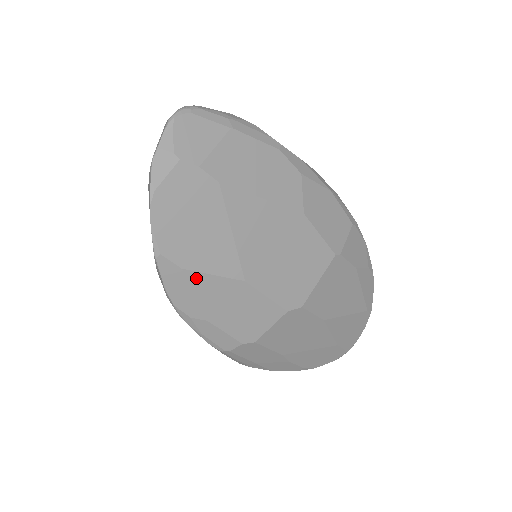
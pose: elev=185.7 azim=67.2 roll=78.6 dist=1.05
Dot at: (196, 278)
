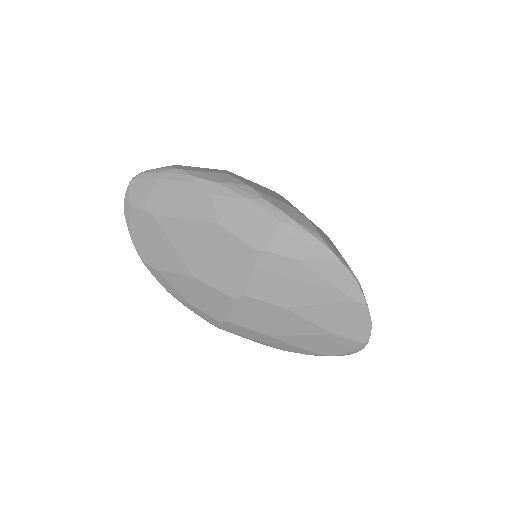
Dot at: (167, 276)
